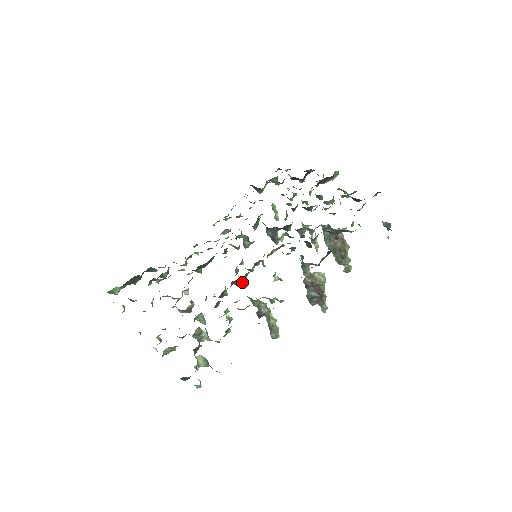
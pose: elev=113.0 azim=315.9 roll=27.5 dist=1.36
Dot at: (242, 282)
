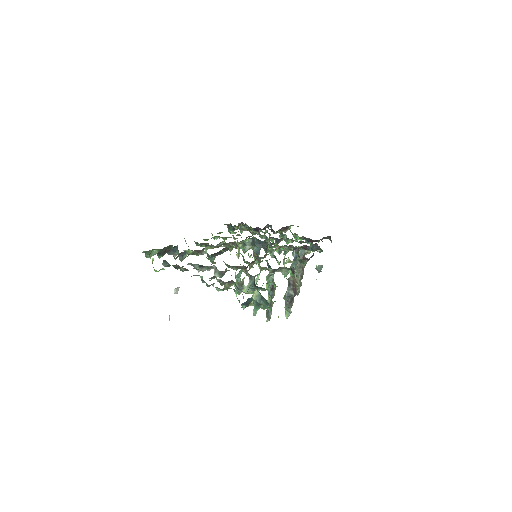
Dot at: (262, 261)
